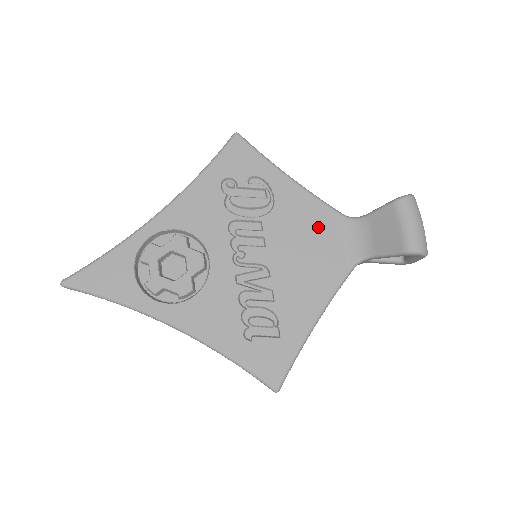
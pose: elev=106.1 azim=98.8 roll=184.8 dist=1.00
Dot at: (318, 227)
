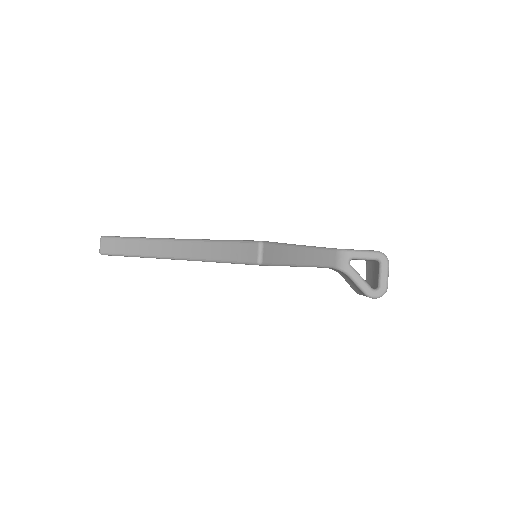
Dot at: occluded
